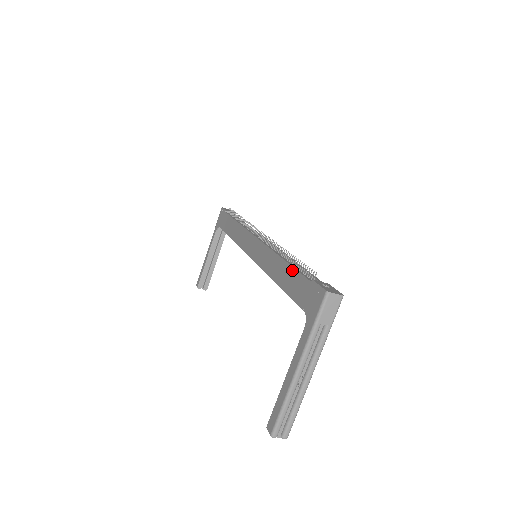
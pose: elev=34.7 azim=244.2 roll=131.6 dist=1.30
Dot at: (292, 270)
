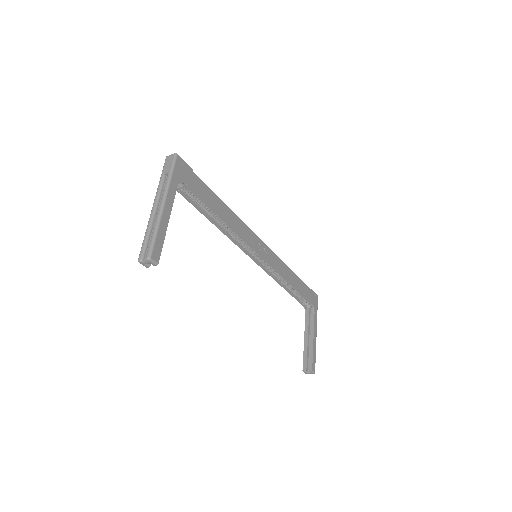
Dot at: occluded
